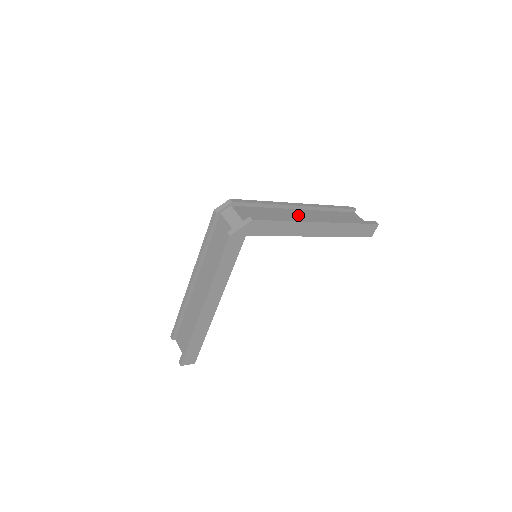
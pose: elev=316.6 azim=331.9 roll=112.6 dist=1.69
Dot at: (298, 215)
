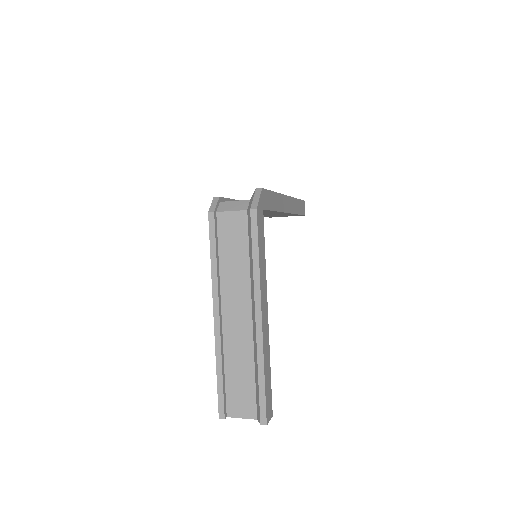
Dot at: occluded
